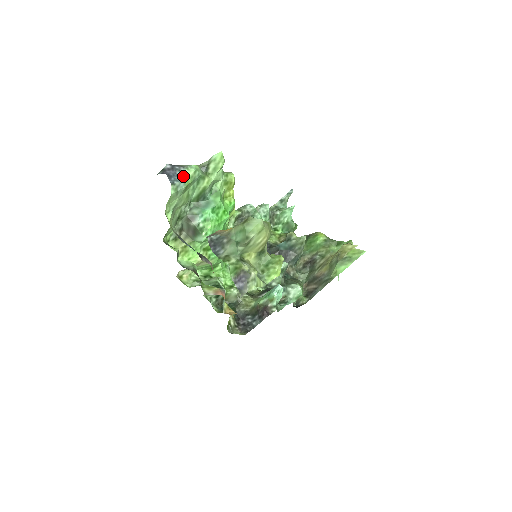
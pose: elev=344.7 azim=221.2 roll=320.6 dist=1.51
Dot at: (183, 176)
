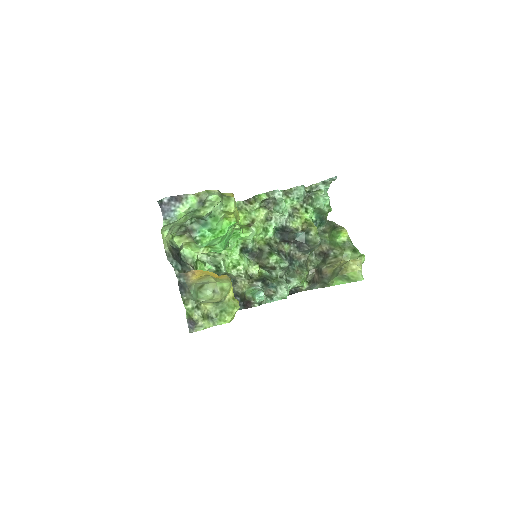
Dot at: (177, 211)
